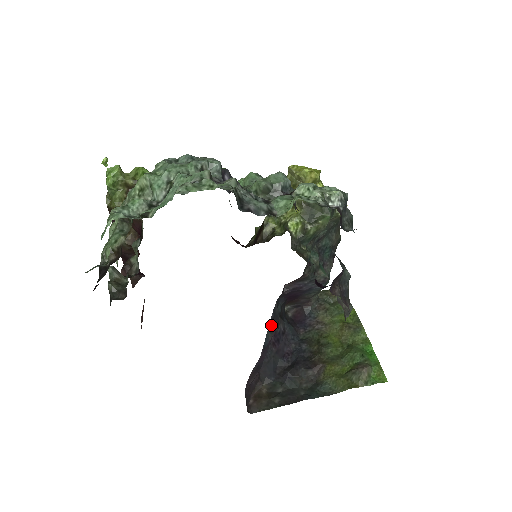
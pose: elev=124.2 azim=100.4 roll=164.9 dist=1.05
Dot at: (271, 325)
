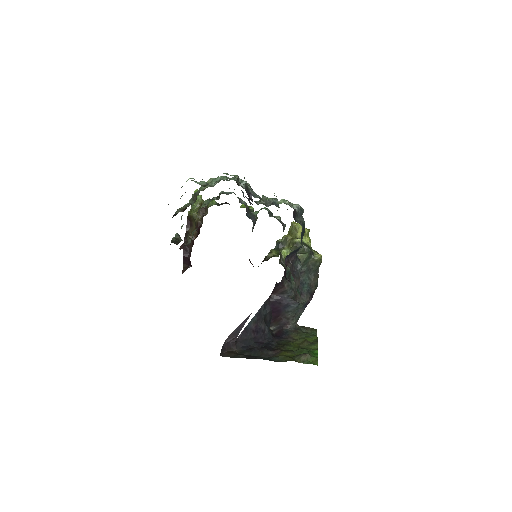
Dot at: (255, 317)
